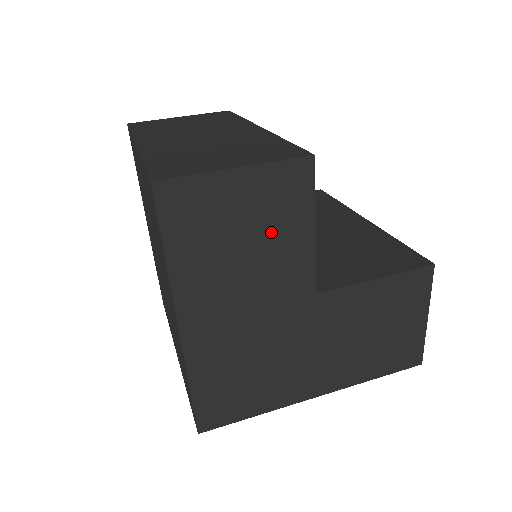
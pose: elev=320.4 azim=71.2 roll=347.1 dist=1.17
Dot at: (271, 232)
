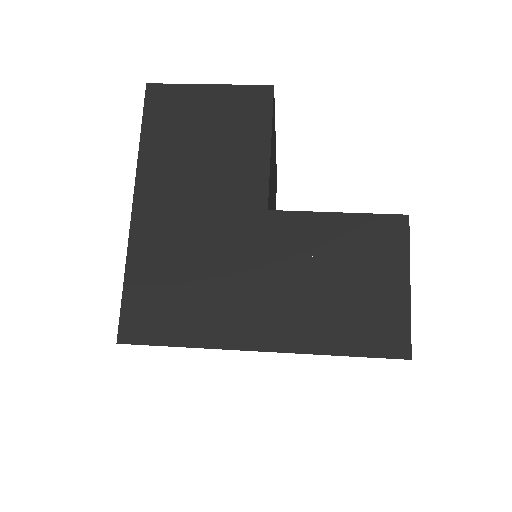
Dot at: (230, 139)
